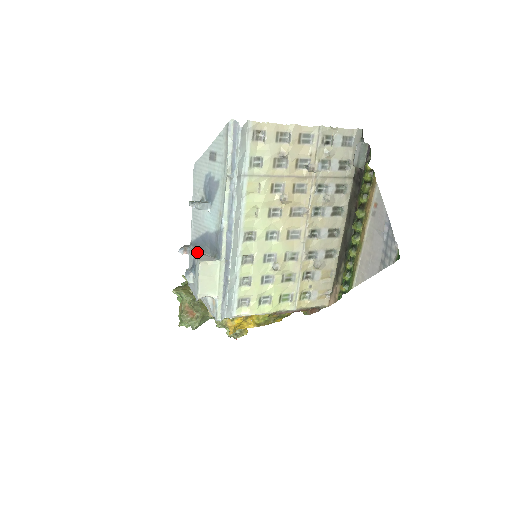
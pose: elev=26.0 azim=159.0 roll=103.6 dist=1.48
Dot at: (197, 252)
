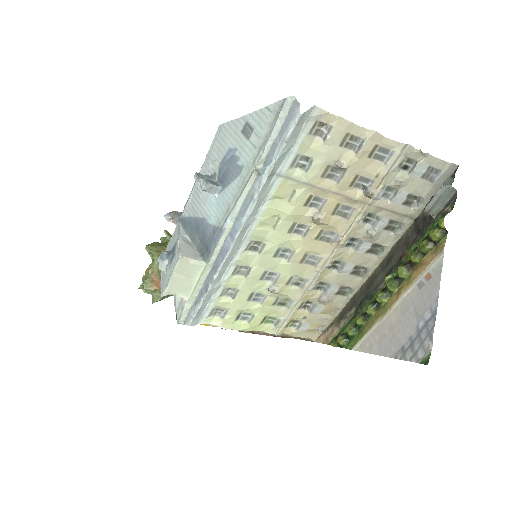
Dot at: (183, 237)
